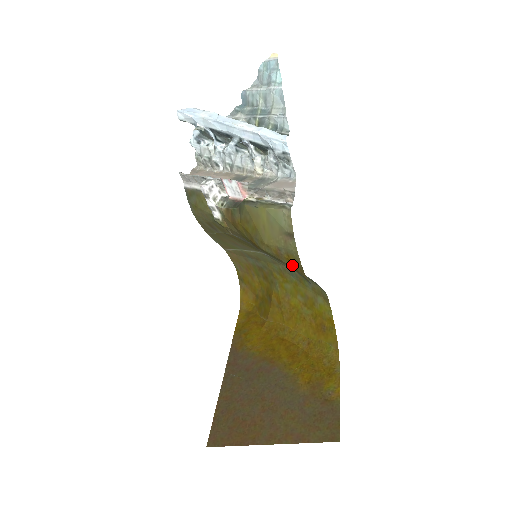
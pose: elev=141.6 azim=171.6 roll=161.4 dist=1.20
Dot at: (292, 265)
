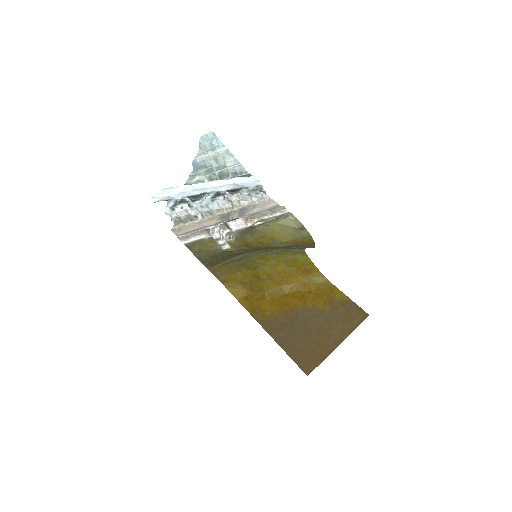
Dot at: (304, 244)
